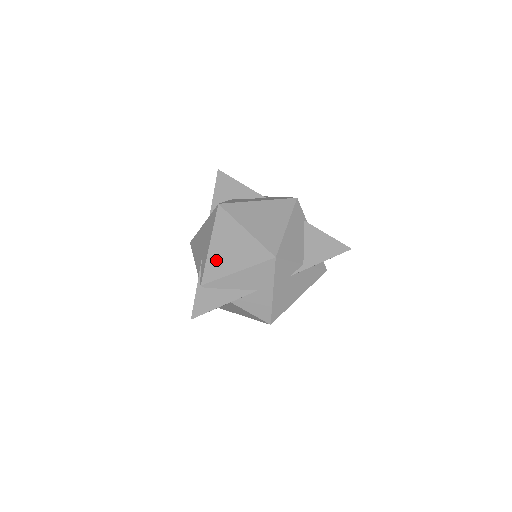
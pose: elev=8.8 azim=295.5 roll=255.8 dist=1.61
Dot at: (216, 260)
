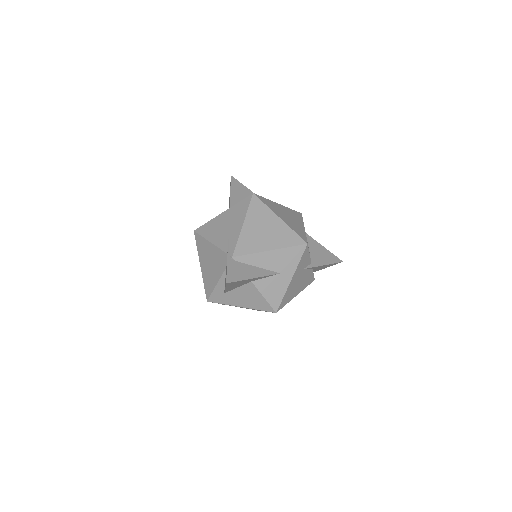
Dot at: (250, 237)
